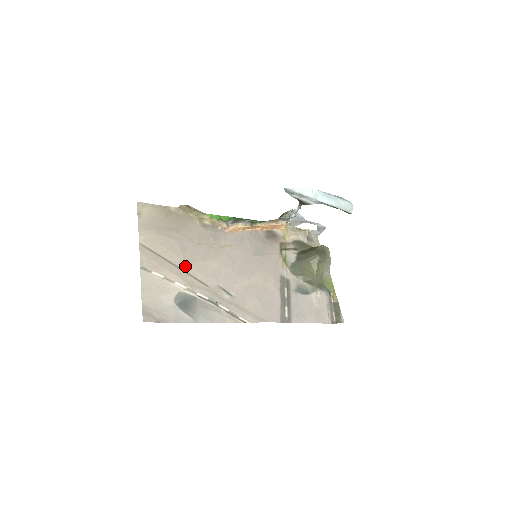
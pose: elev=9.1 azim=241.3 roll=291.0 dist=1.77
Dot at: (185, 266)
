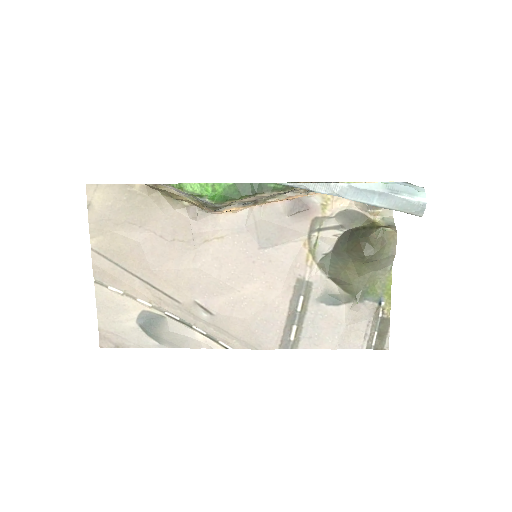
Dot at: (150, 277)
